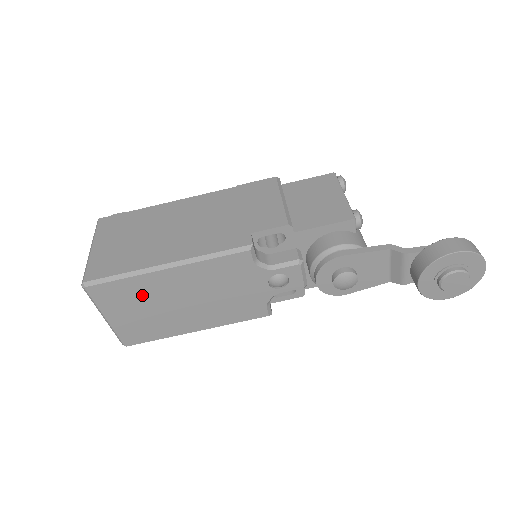
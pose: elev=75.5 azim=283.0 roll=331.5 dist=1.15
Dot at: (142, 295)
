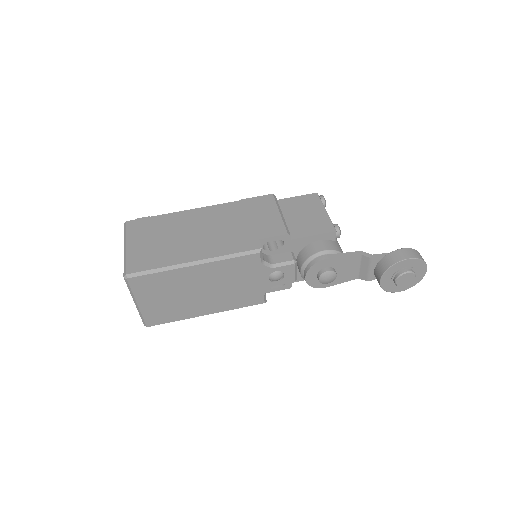
Dot at: (171, 285)
